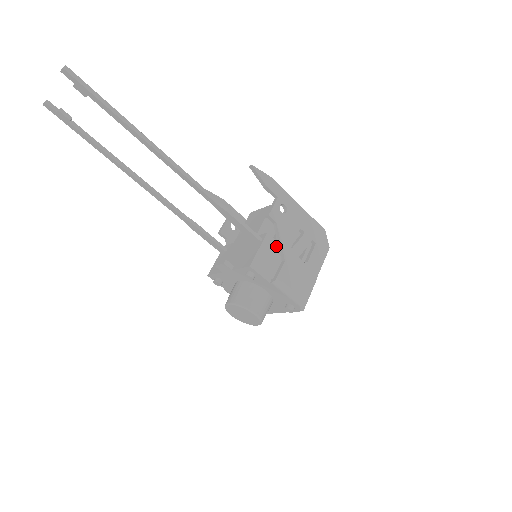
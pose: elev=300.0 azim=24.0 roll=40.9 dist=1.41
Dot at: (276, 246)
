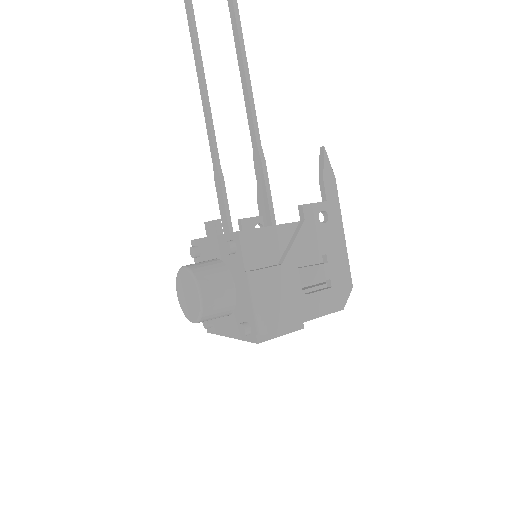
Dot at: (285, 246)
